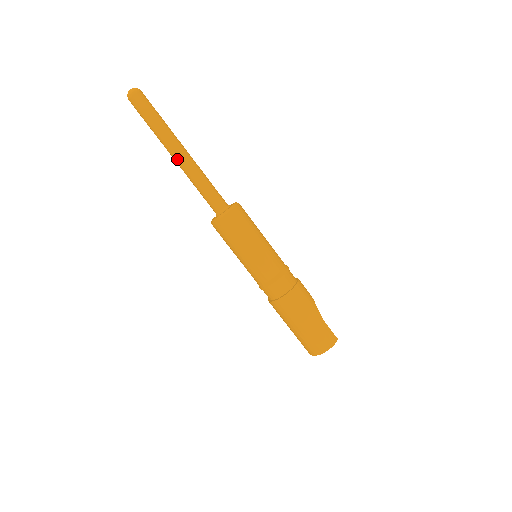
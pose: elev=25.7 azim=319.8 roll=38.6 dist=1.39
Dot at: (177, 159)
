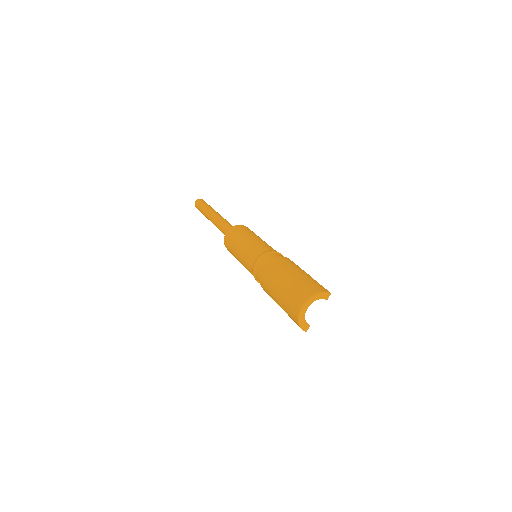
Dot at: (212, 217)
